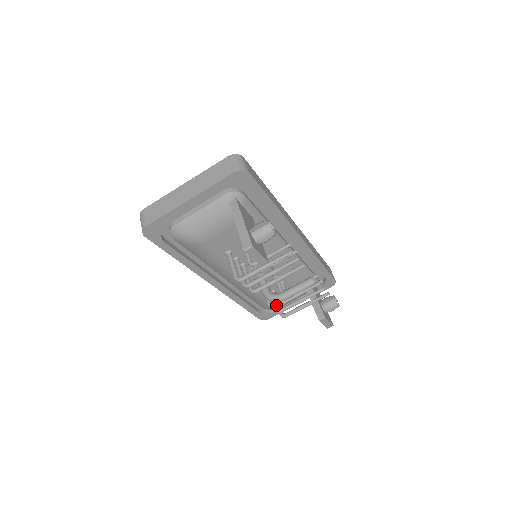
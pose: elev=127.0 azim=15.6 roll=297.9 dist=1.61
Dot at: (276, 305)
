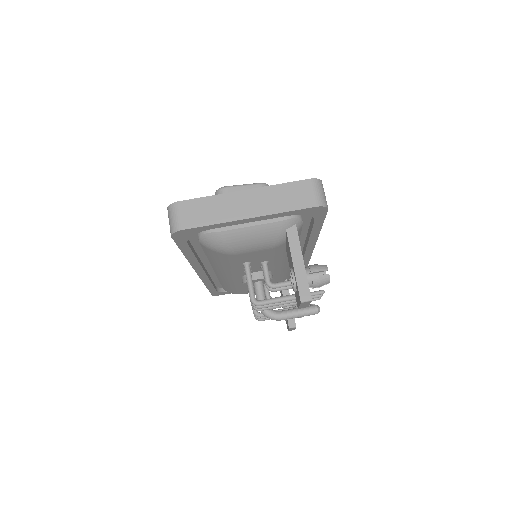
Dot at: (263, 315)
